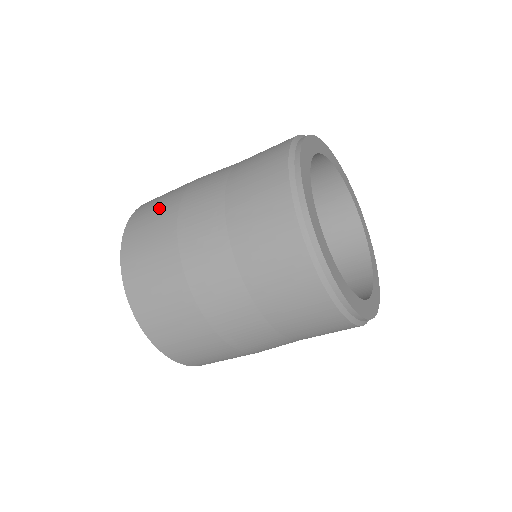
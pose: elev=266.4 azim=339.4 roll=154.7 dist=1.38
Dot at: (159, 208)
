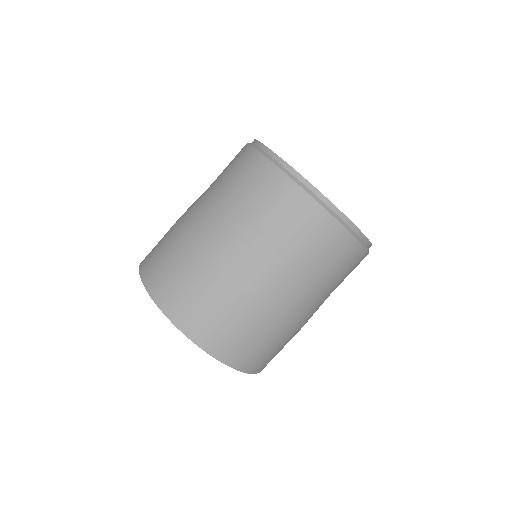
Dot at: occluded
